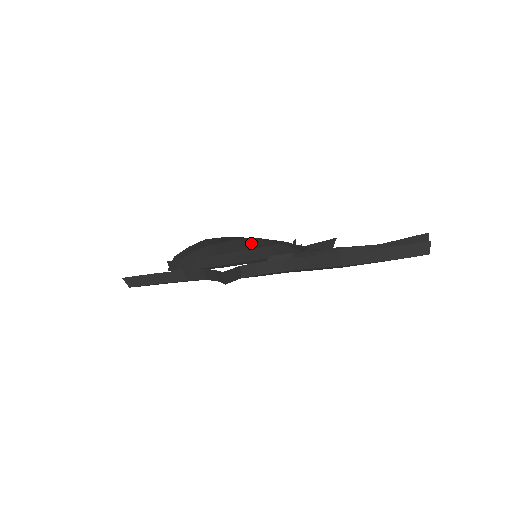
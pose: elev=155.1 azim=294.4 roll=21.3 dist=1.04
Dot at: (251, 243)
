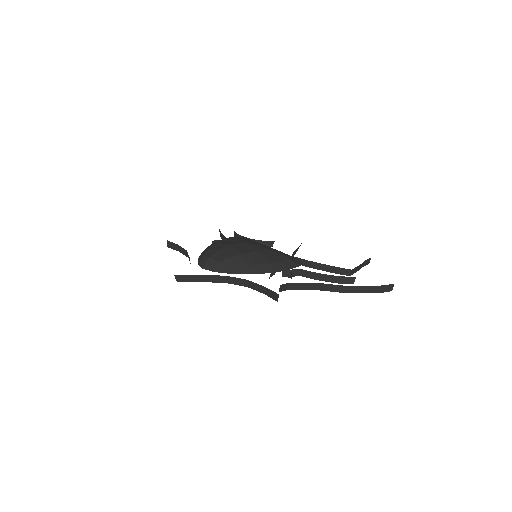
Dot at: (268, 255)
